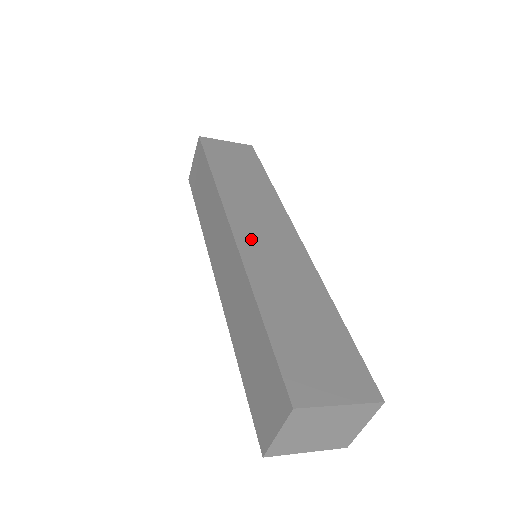
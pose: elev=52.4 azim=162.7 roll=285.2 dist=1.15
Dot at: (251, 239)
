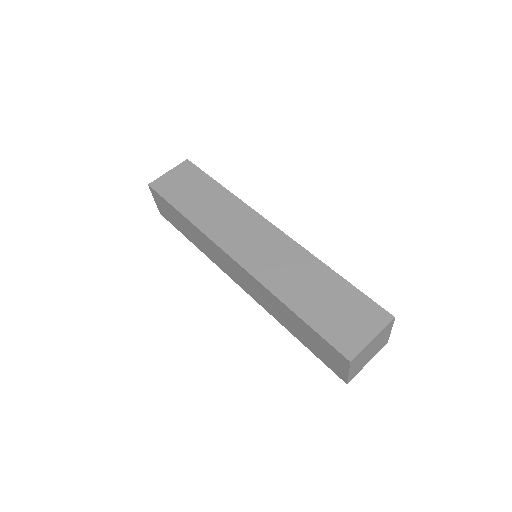
Dot at: (250, 257)
